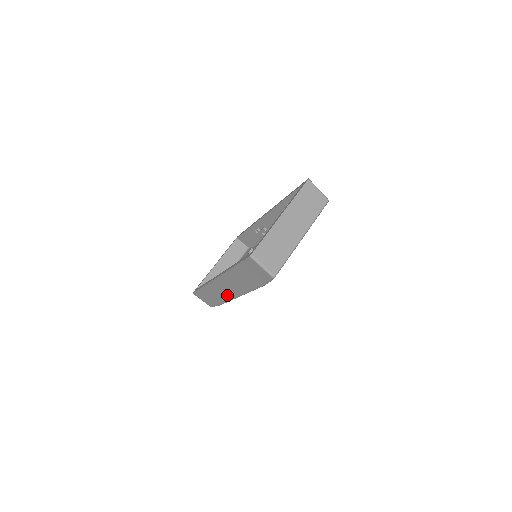
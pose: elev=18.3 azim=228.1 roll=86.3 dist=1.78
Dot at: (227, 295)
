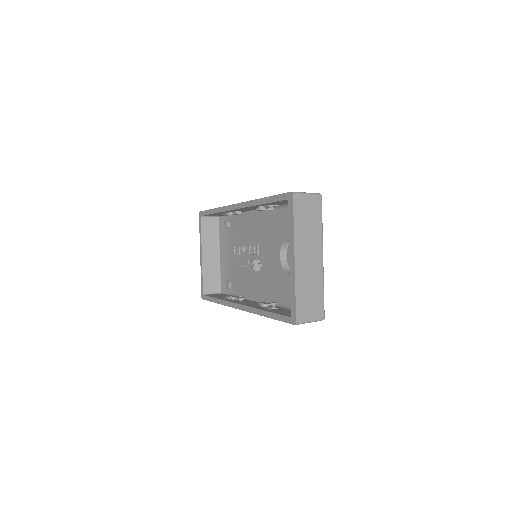
Dot at: occluded
